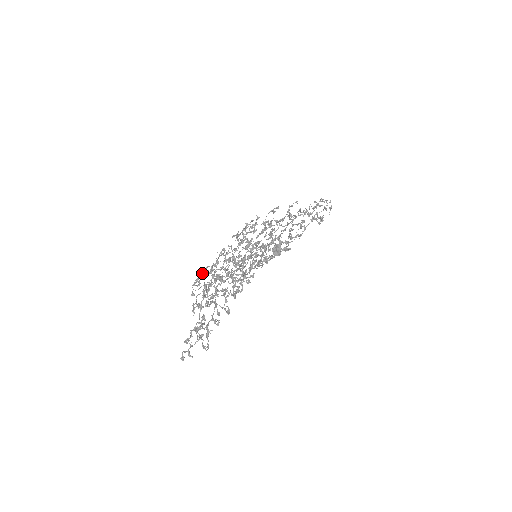
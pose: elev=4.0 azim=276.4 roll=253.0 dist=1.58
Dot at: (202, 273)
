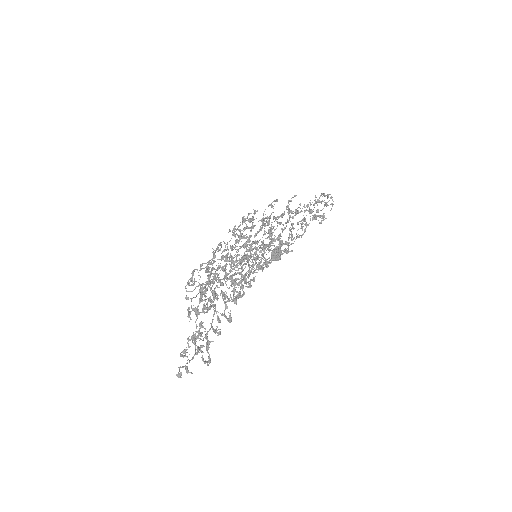
Dot at: (197, 270)
